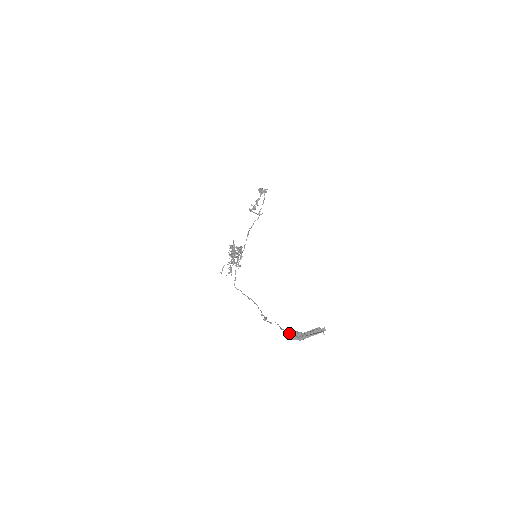
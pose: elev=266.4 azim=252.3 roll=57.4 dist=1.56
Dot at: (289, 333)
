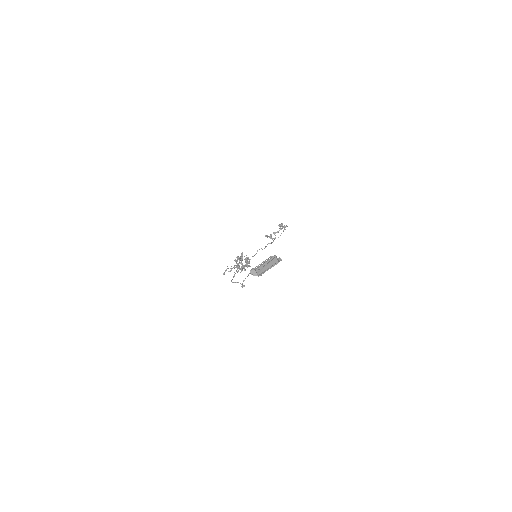
Dot at: occluded
